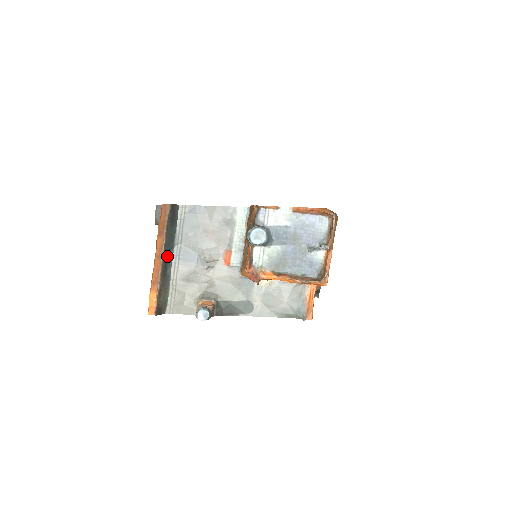
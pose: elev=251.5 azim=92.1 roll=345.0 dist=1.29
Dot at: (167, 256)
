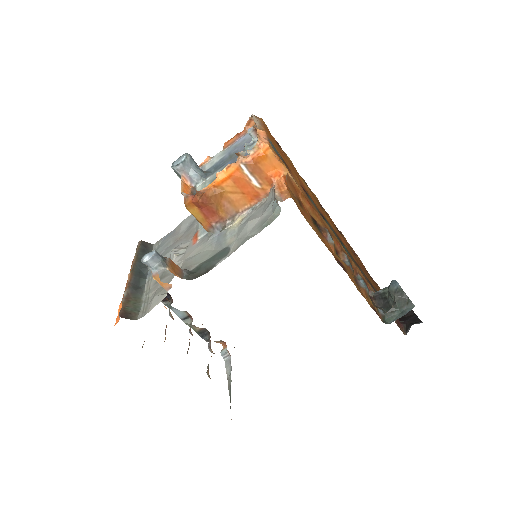
Dot at: (139, 274)
